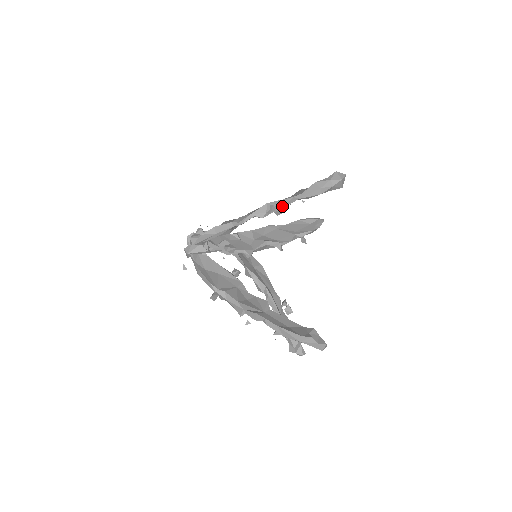
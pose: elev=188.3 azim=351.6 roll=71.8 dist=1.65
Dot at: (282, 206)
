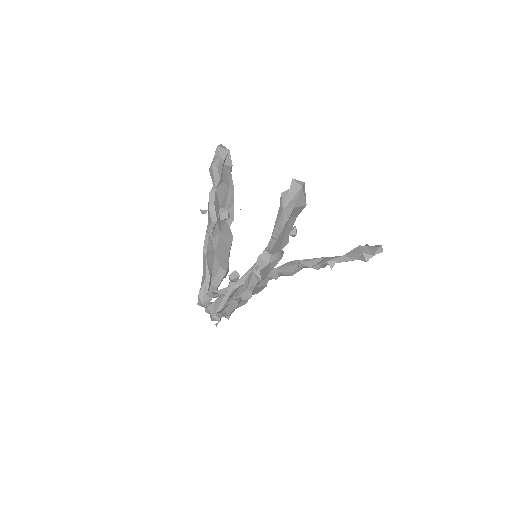
Dot at: (212, 206)
